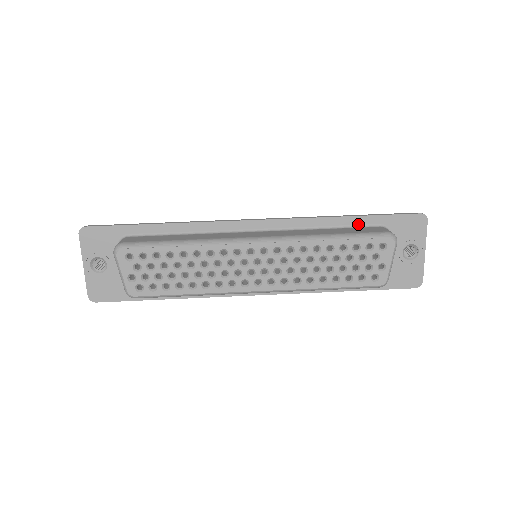
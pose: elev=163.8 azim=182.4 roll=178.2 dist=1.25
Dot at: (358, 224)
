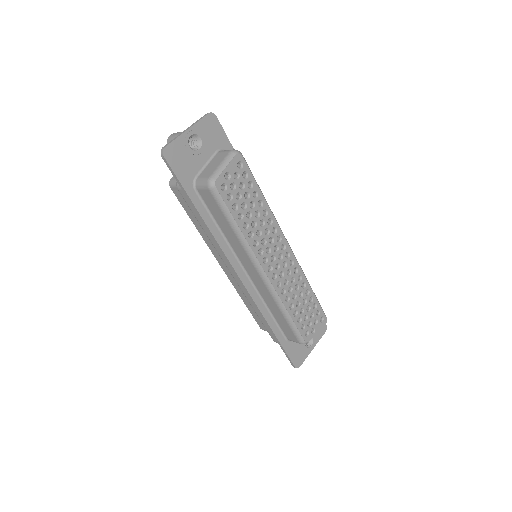
Dot at: occluded
